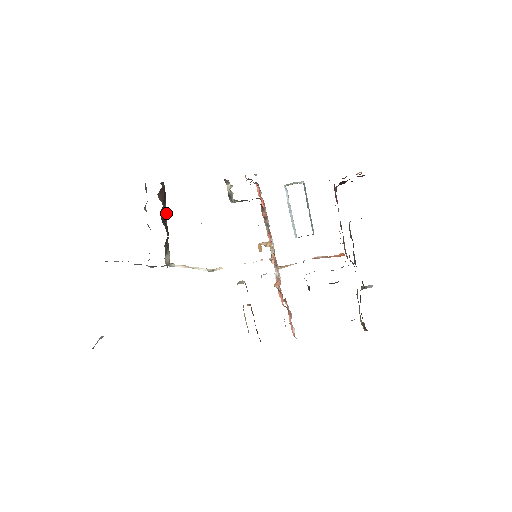
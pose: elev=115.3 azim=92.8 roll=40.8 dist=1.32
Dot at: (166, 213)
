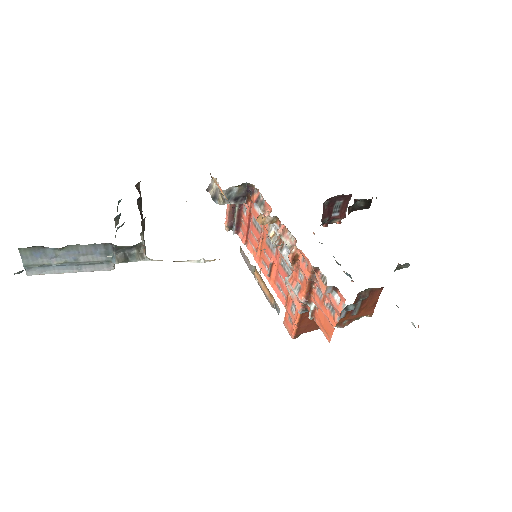
Dot at: (142, 215)
